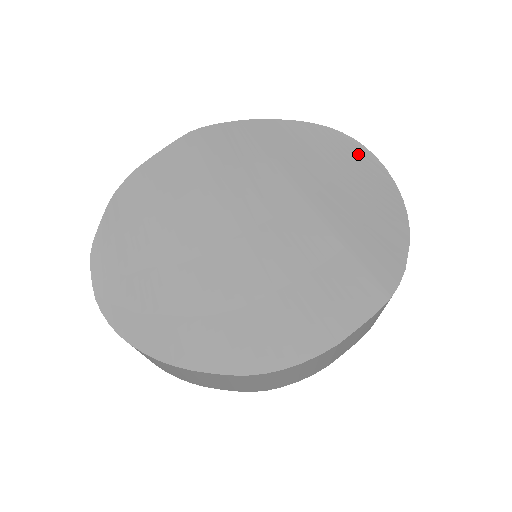
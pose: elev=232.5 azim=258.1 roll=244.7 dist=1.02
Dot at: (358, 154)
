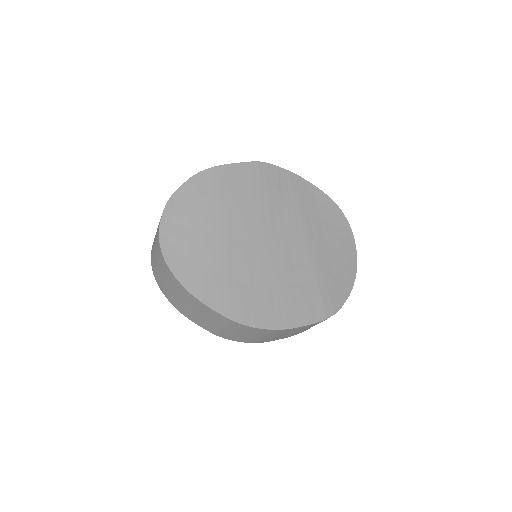
Dot at: (345, 230)
